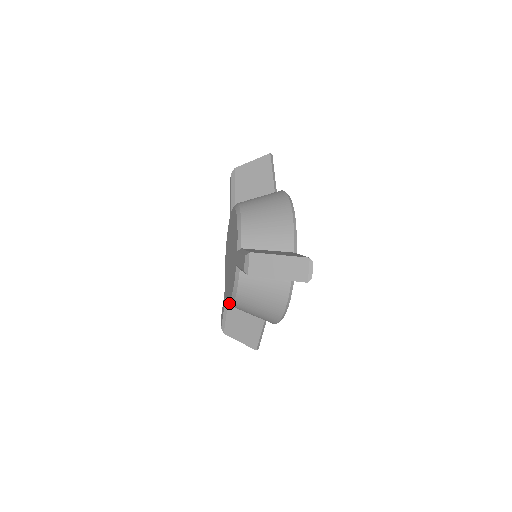
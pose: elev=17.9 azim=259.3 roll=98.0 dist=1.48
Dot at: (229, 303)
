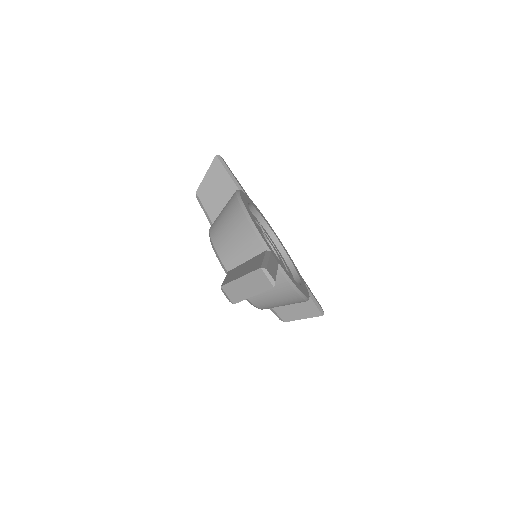
Dot at: (215, 253)
